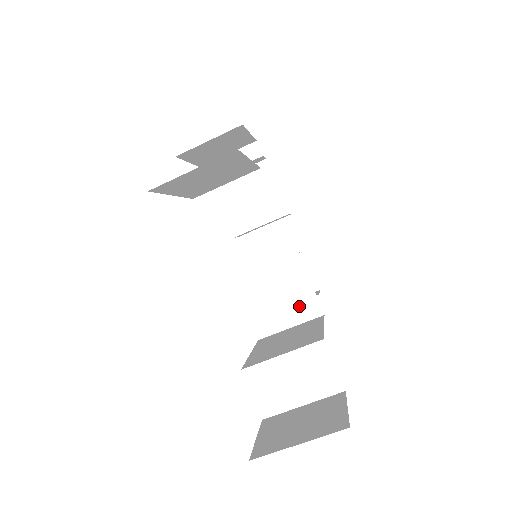
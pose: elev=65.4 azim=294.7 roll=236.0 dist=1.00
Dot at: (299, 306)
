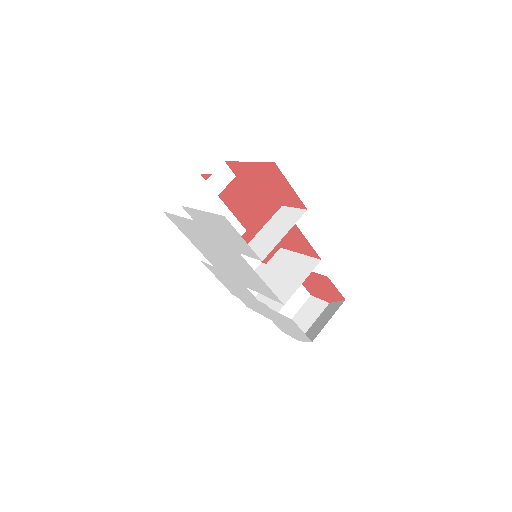
Dot at: (303, 269)
